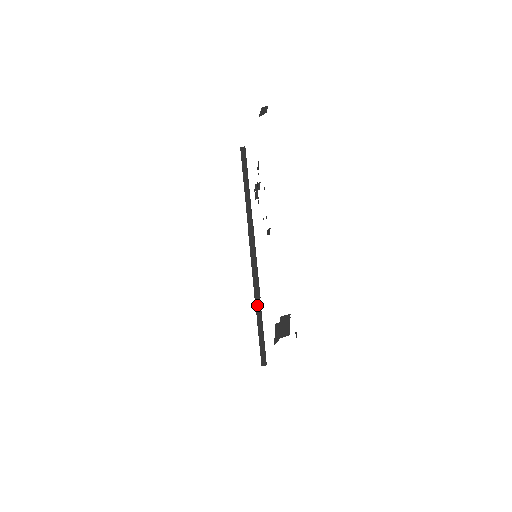
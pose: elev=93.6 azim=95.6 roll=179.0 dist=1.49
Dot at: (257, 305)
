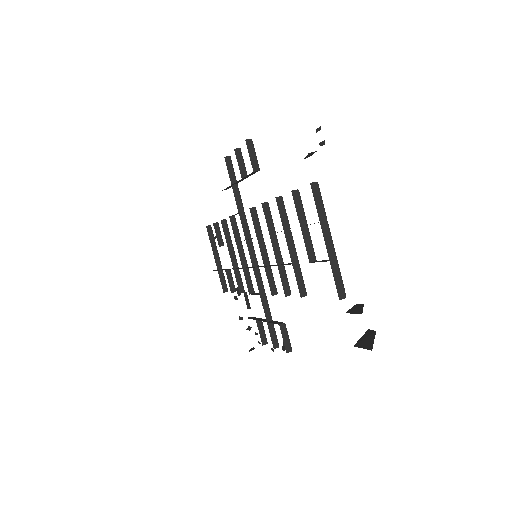
Dot at: occluded
